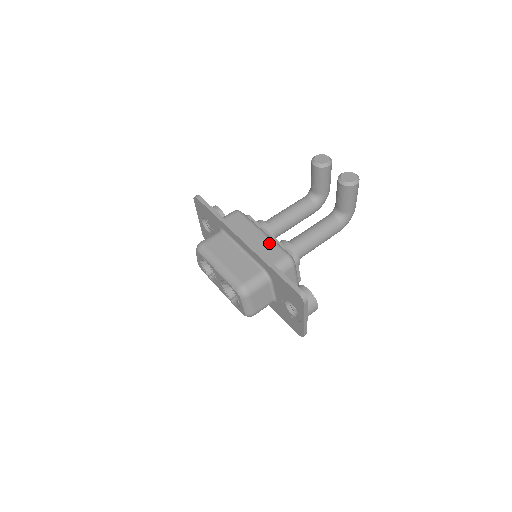
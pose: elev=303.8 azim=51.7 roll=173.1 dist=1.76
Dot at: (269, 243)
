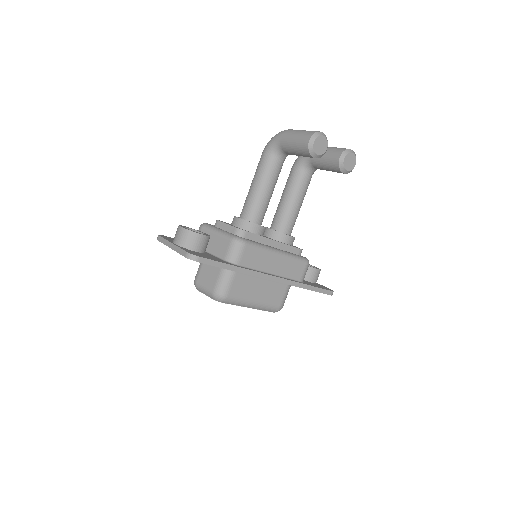
Dot at: (290, 262)
